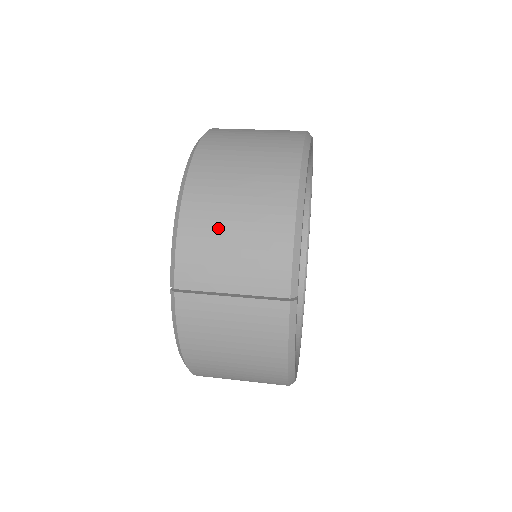
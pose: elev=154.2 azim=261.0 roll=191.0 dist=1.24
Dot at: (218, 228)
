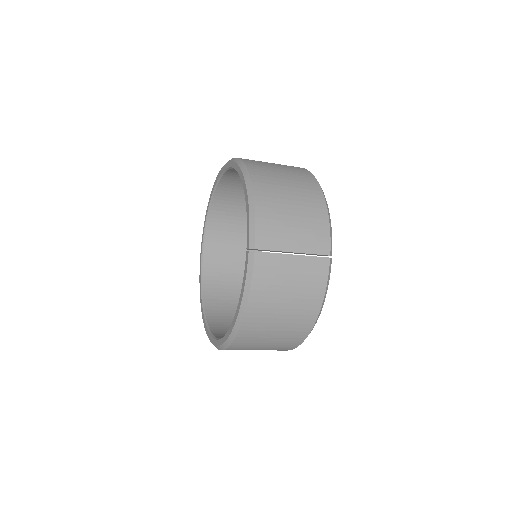
Dot at: (282, 208)
